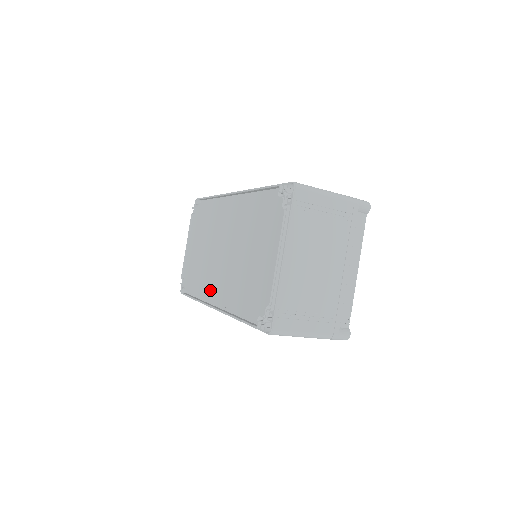
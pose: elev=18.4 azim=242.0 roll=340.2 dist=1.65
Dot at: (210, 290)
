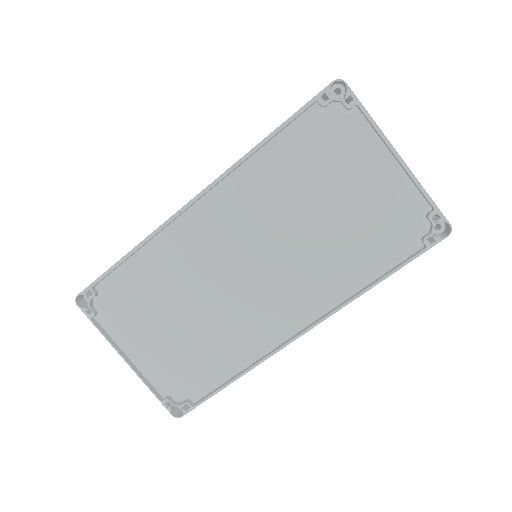
Dot at: (270, 329)
